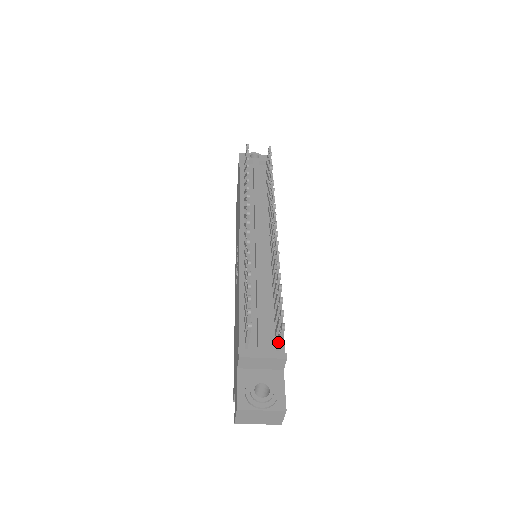
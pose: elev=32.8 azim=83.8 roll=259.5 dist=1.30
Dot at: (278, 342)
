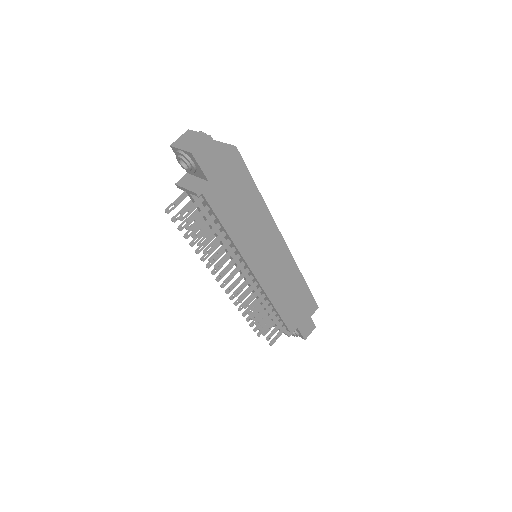
Dot at: (280, 334)
